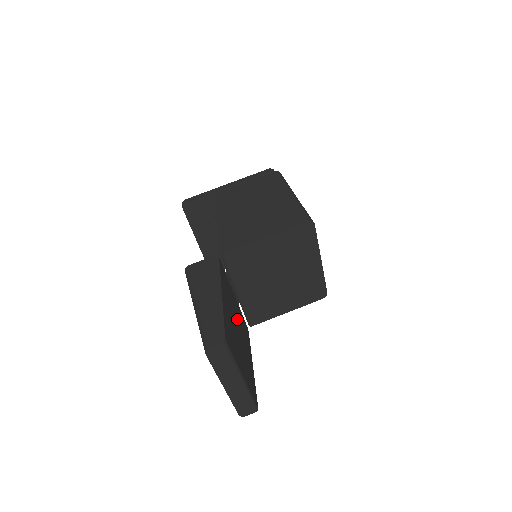
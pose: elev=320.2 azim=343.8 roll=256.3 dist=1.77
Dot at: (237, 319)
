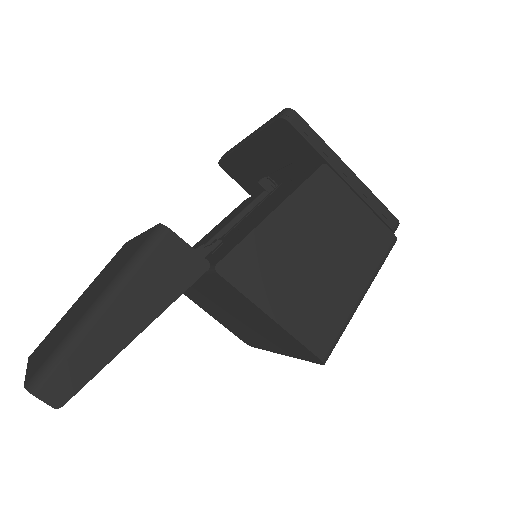
Dot at: occluded
